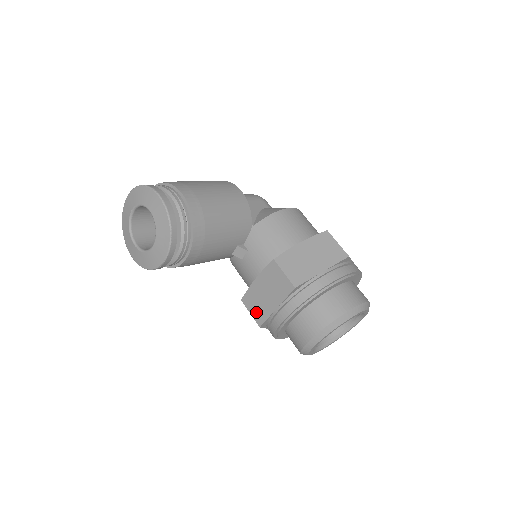
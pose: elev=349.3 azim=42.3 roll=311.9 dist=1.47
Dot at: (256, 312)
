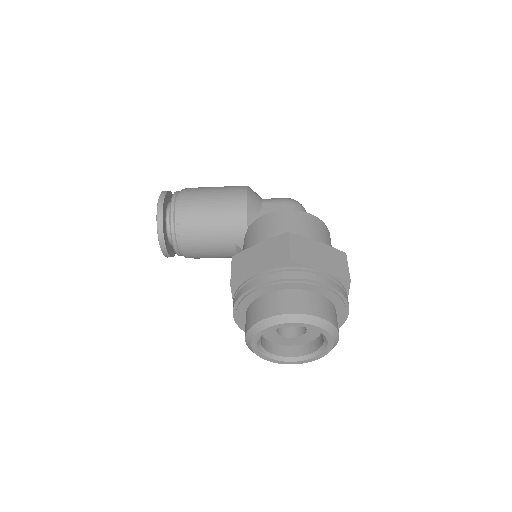
Dot at: occluded
